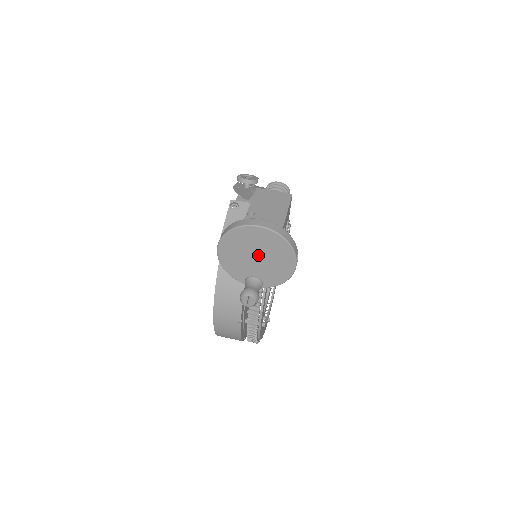
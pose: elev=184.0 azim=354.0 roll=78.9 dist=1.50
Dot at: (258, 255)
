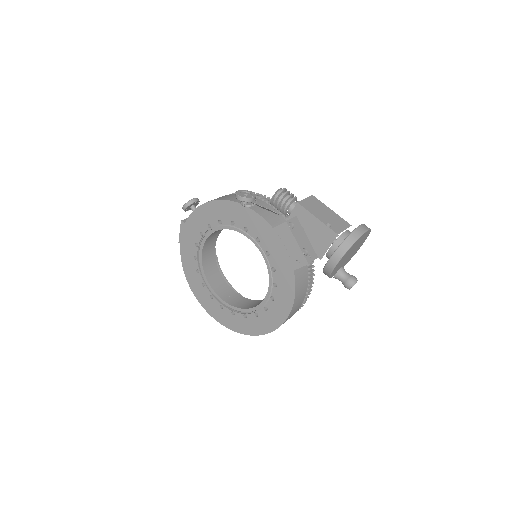
Dot at: (353, 251)
